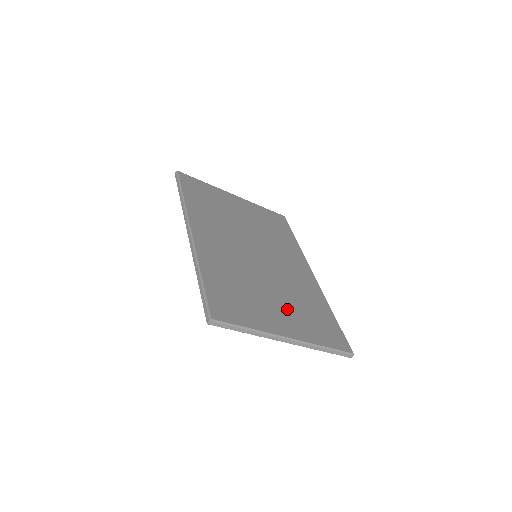
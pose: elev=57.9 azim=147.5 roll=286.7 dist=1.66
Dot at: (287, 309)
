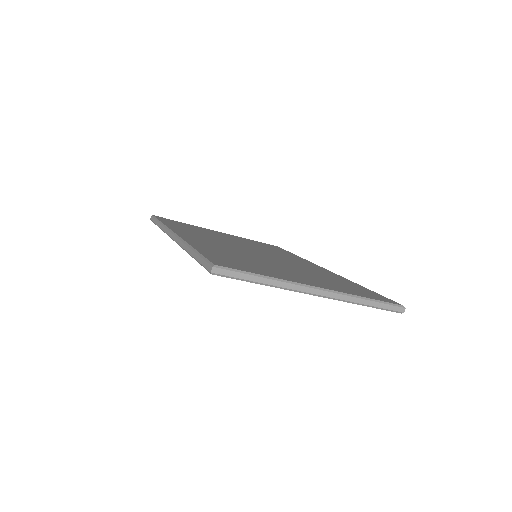
Dot at: (306, 276)
